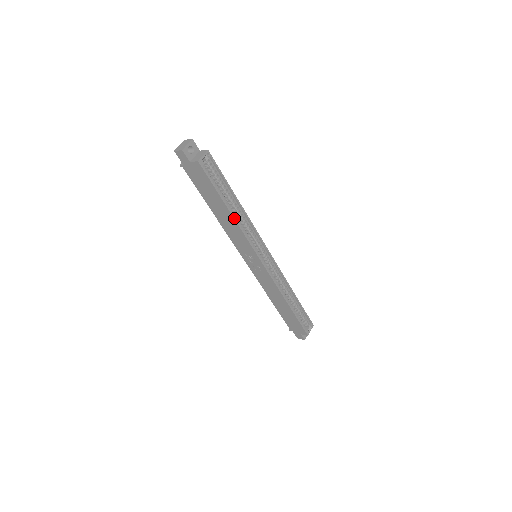
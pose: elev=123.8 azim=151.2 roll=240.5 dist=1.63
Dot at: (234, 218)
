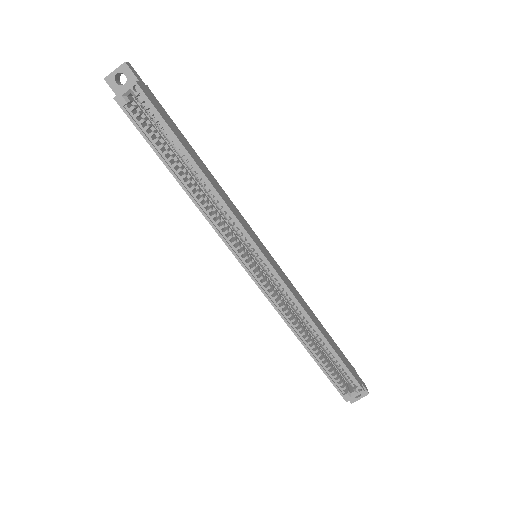
Dot at: (187, 193)
